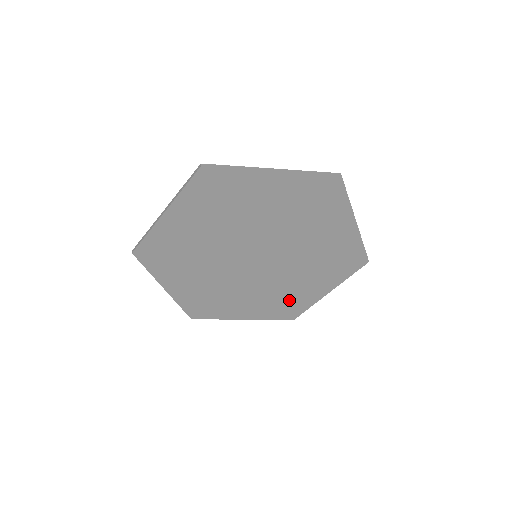
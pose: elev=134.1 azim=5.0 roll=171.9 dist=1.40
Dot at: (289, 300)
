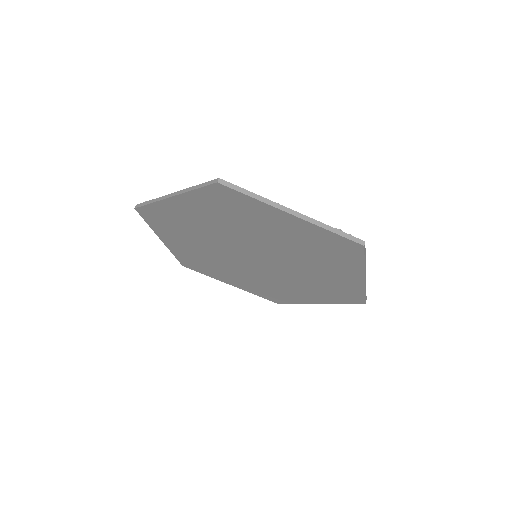
Dot at: (278, 292)
